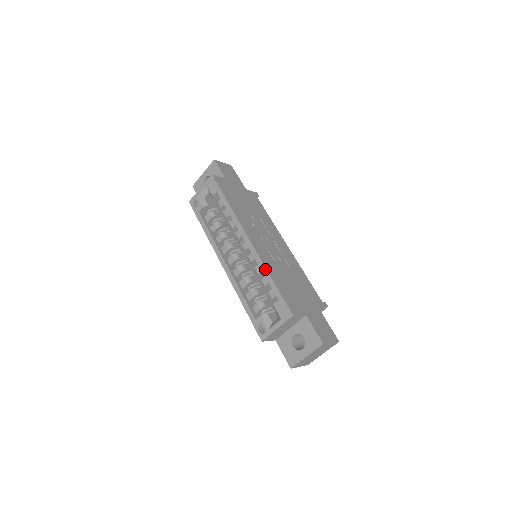
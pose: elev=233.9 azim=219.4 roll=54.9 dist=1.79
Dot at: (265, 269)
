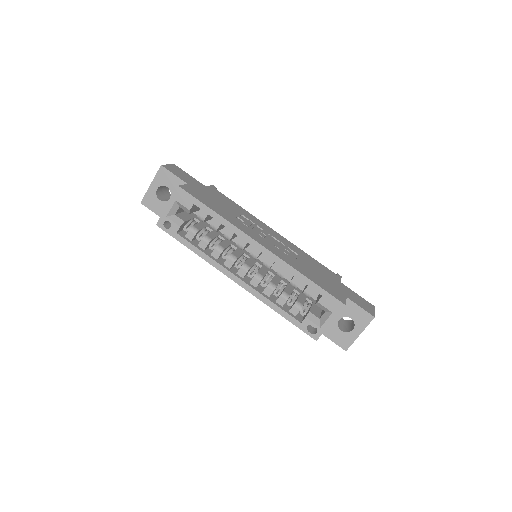
Dot at: (295, 270)
